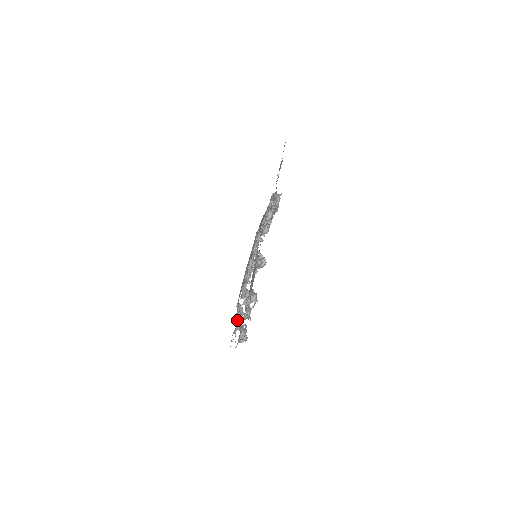
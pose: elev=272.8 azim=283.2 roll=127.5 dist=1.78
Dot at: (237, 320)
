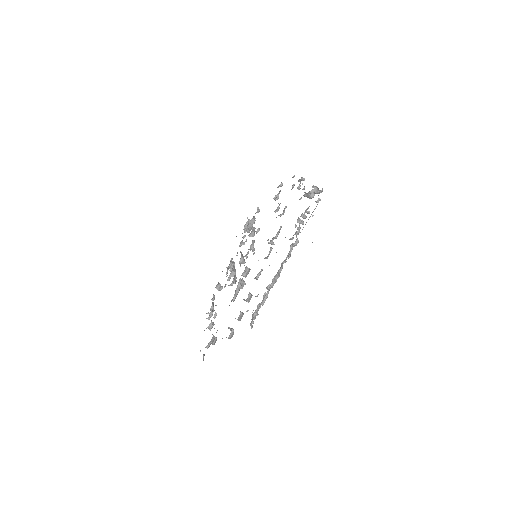
Dot at: occluded
